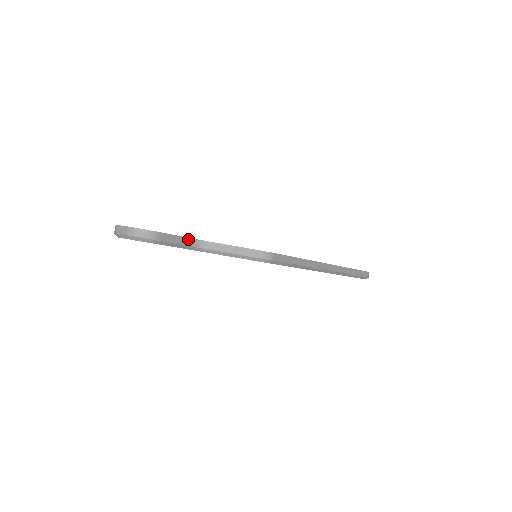
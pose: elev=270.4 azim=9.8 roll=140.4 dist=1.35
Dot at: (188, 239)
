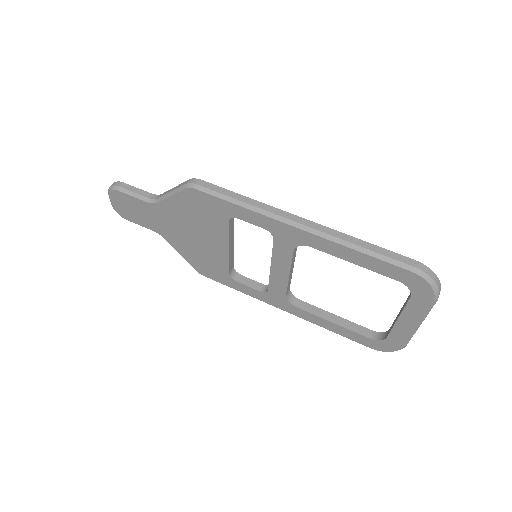
Dot at: (148, 193)
